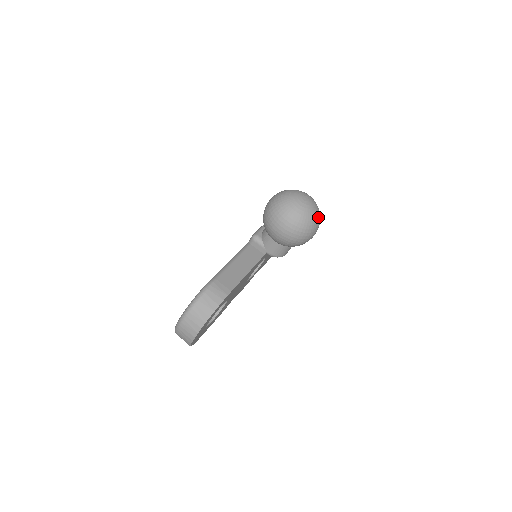
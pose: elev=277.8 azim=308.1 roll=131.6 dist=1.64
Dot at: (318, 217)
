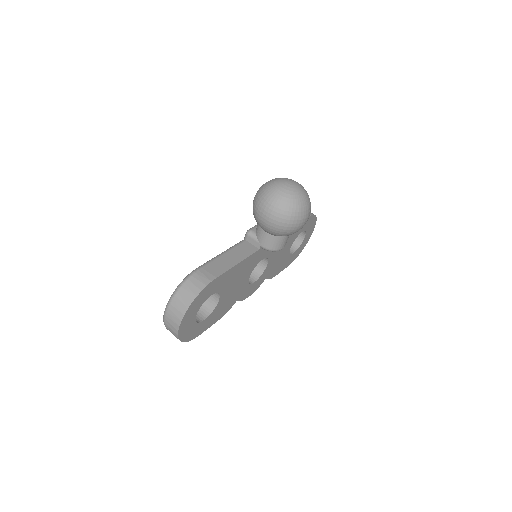
Dot at: (306, 201)
